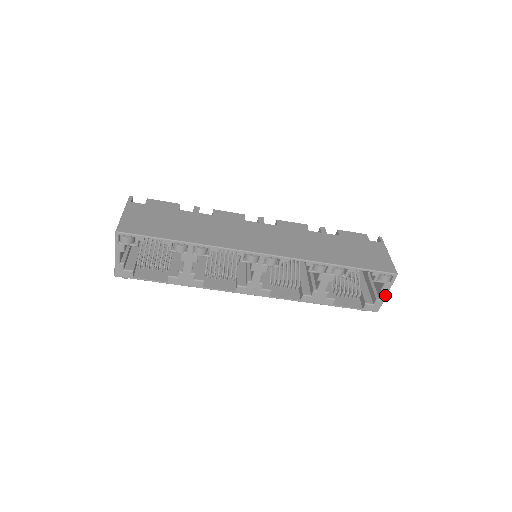
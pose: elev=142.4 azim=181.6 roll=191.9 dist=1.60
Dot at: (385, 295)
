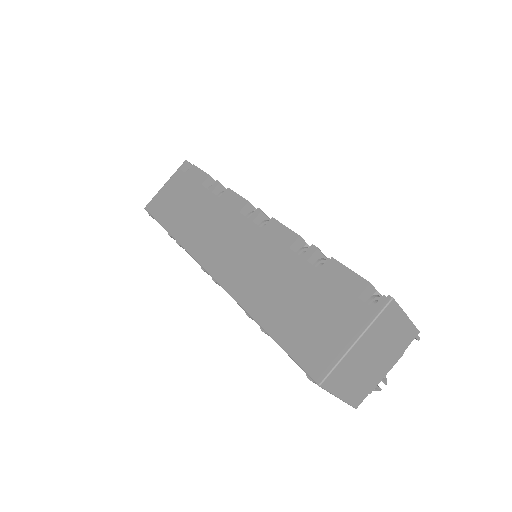
Dot at: (338, 397)
